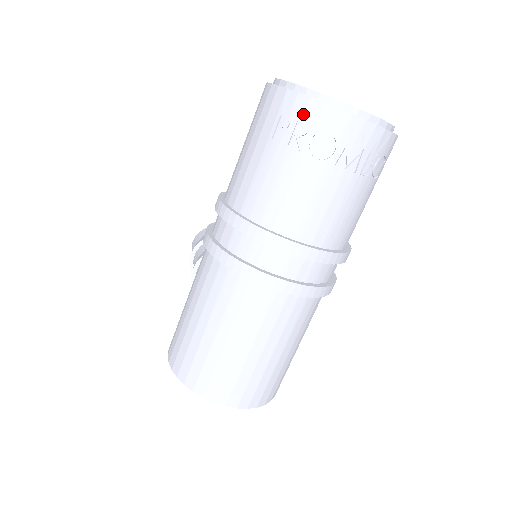
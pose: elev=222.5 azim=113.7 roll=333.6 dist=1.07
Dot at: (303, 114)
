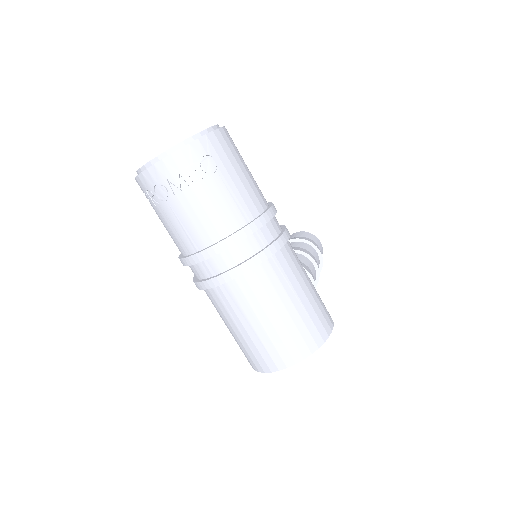
Dot at: (144, 186)
